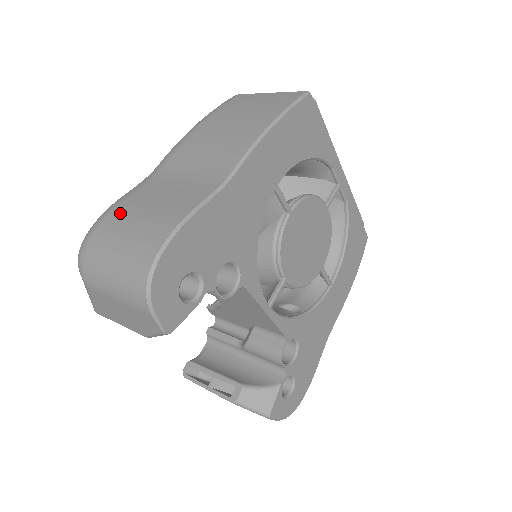
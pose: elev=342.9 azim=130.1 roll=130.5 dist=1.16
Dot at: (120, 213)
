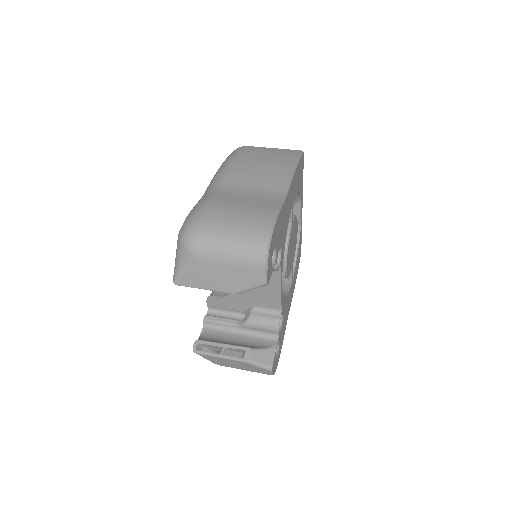
Dot at: (218, 209)
